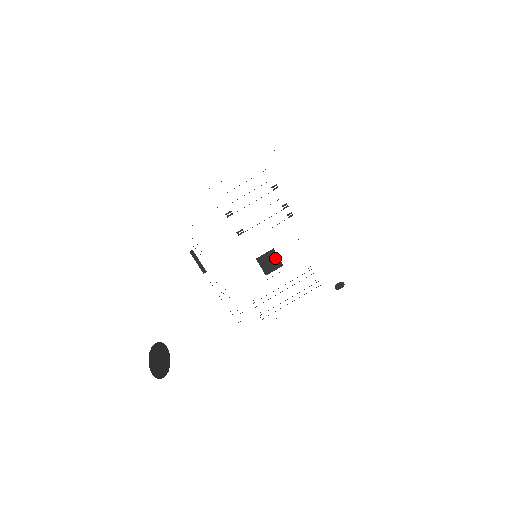
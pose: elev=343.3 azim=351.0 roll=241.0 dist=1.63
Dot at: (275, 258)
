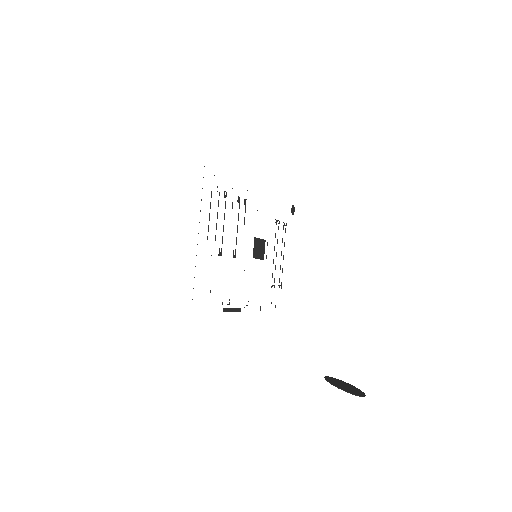
Dot at: (259, 242)
